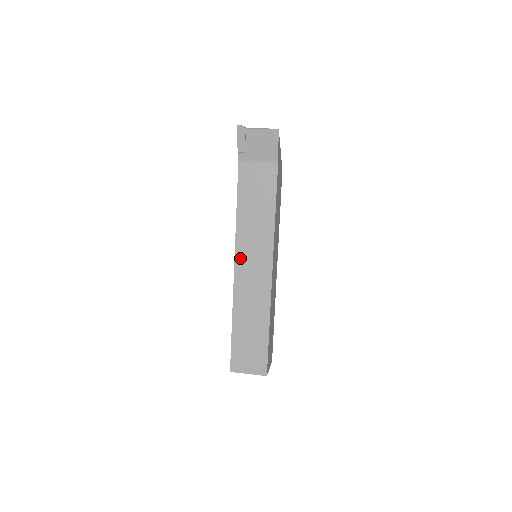
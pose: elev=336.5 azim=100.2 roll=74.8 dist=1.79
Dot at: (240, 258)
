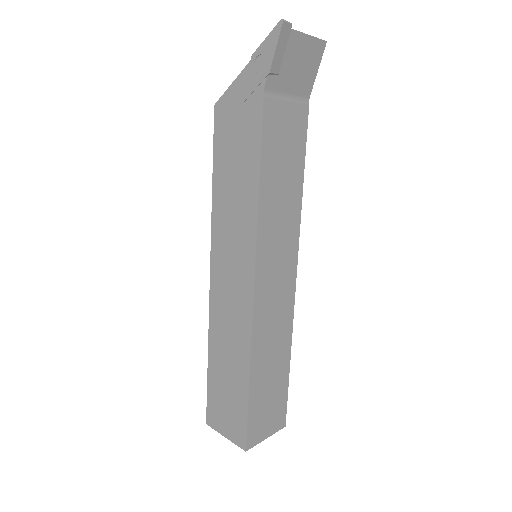
Dot at: (262, 266)
